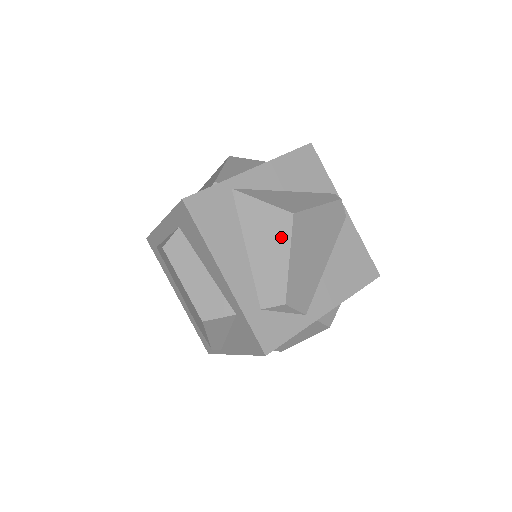
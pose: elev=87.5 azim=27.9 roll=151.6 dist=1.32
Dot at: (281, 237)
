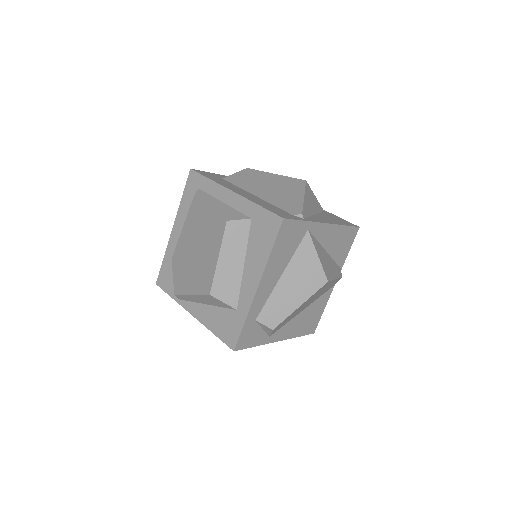
Dot at: (308, 289)
